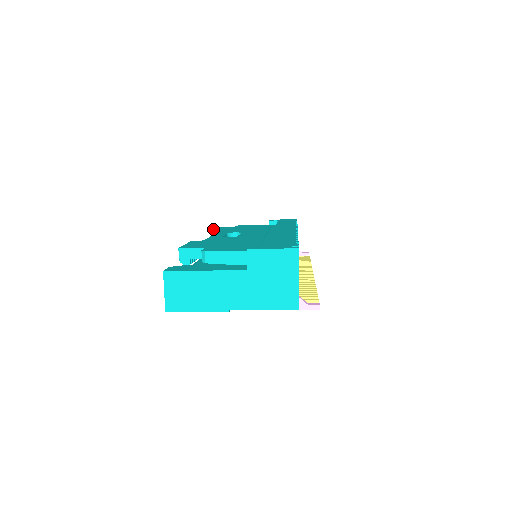
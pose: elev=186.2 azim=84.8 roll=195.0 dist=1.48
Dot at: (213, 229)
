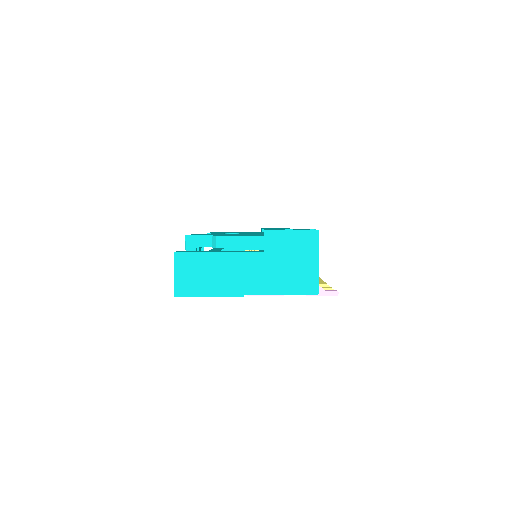
Dot at: occluded
